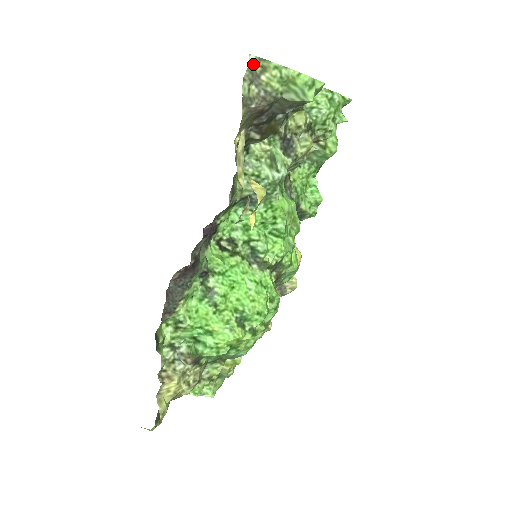
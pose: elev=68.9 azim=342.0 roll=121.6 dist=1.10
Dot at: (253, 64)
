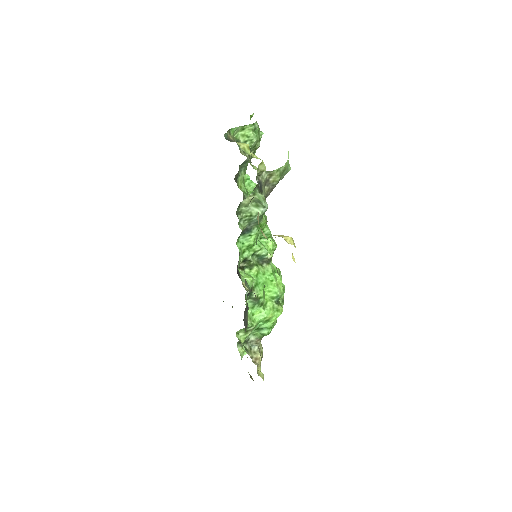
Dot at: (265, 177)
